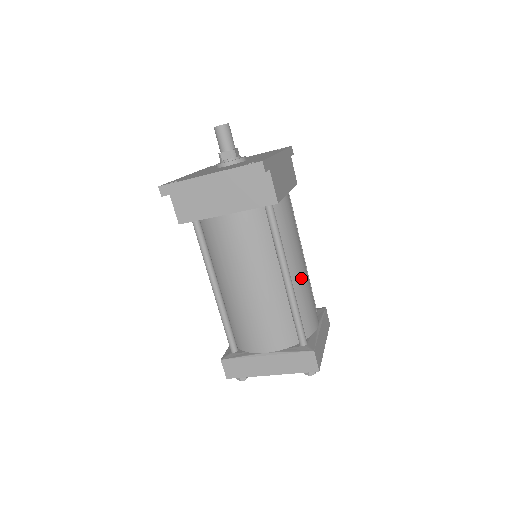
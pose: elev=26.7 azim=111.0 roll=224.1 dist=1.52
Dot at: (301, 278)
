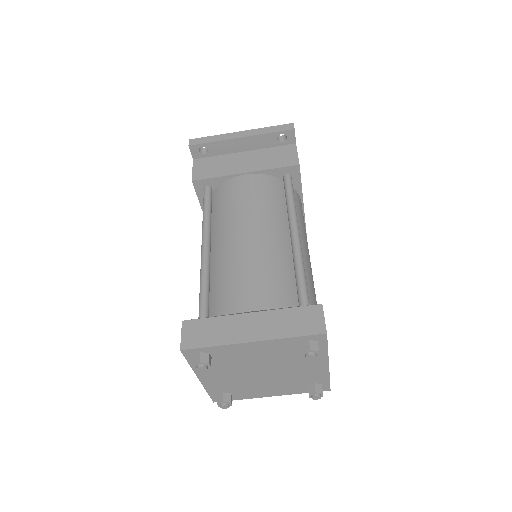
Dot at: (308, 263)
